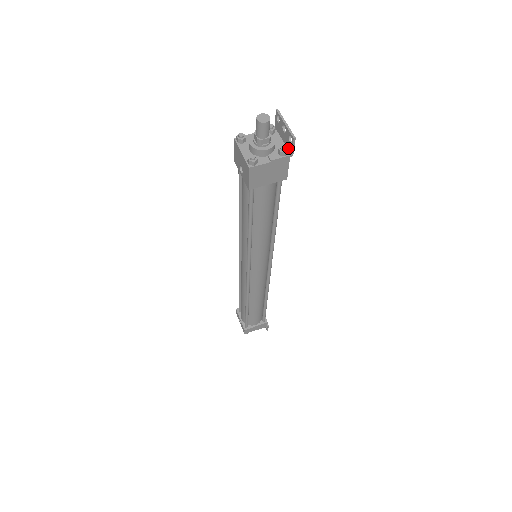
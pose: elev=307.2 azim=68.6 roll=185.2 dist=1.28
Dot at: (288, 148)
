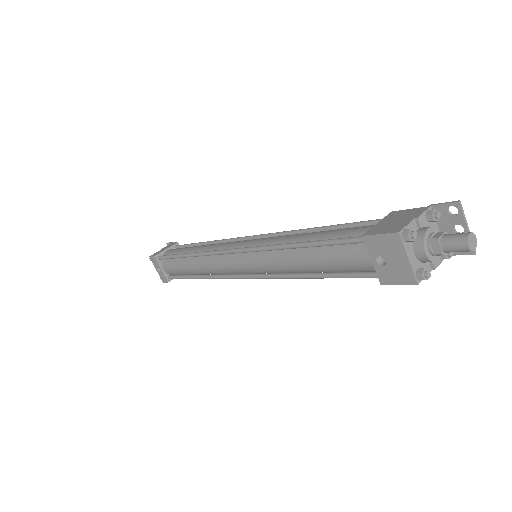
Dot at: occluded
